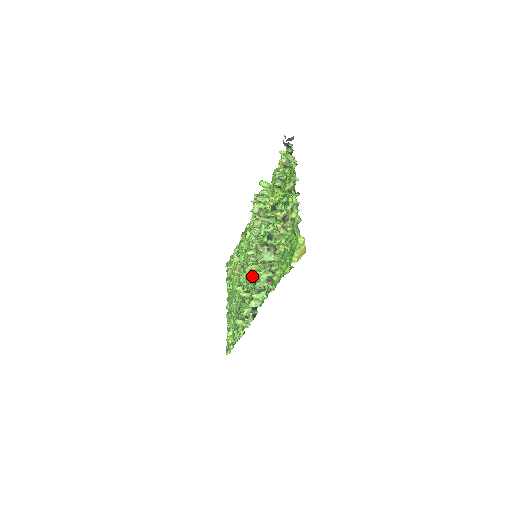
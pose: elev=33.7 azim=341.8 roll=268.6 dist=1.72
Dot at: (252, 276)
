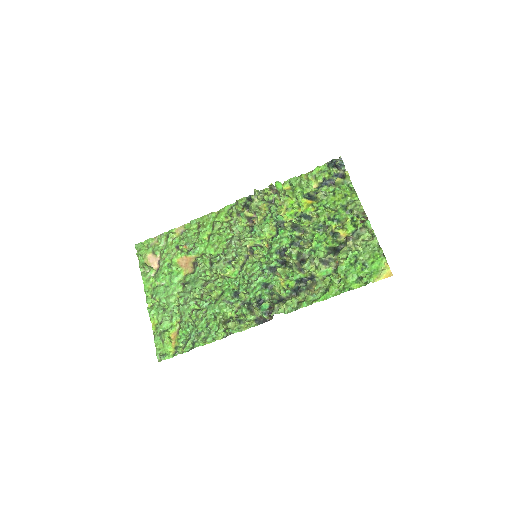
Dot at: (253, 277)
